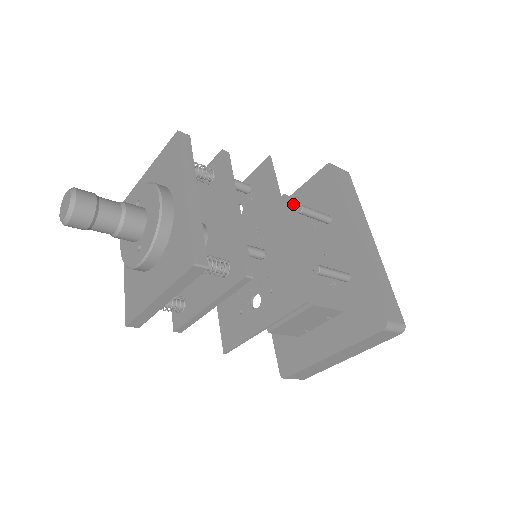
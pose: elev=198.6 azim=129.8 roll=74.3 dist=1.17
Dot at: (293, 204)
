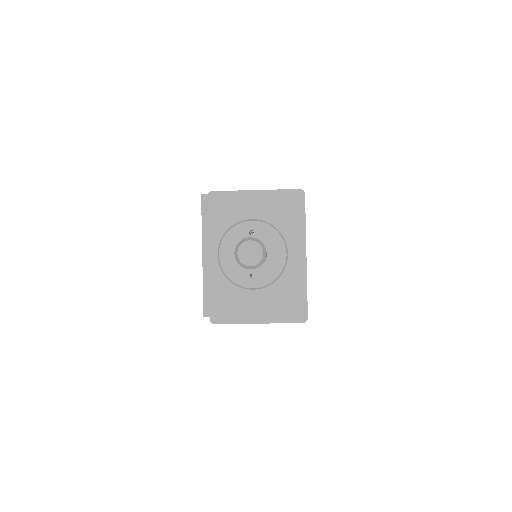
Dot at: occluded
